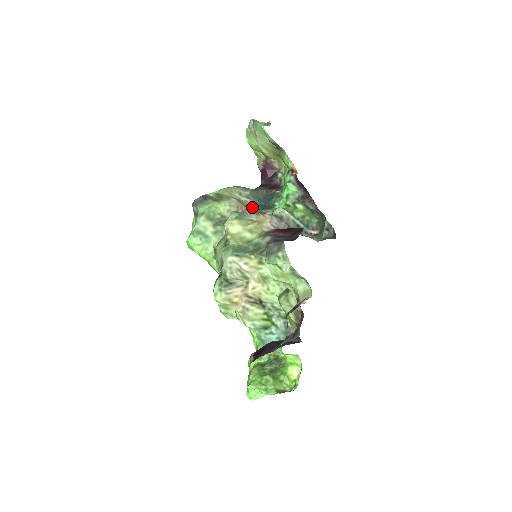
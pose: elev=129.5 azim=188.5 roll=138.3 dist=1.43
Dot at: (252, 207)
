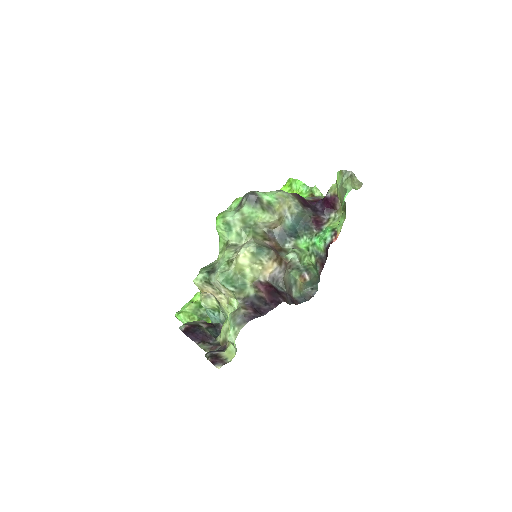
Dot at: (285, 228)
